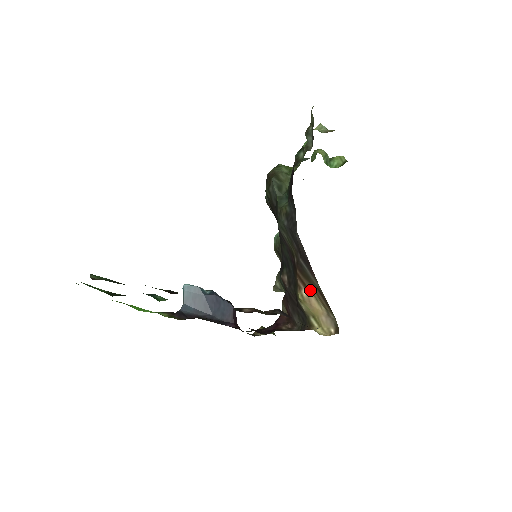
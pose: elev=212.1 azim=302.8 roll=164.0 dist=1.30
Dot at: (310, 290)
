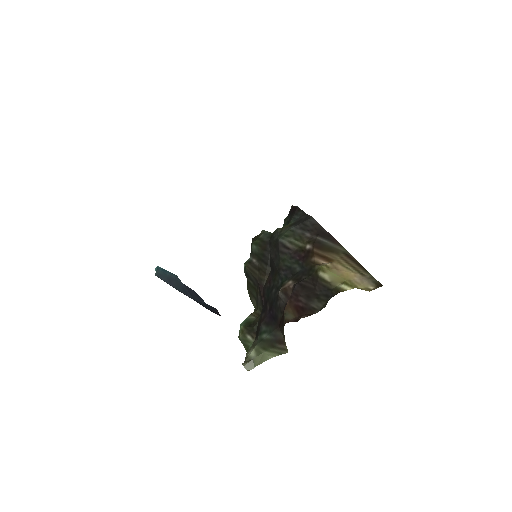
Dot at: (334, 259)
